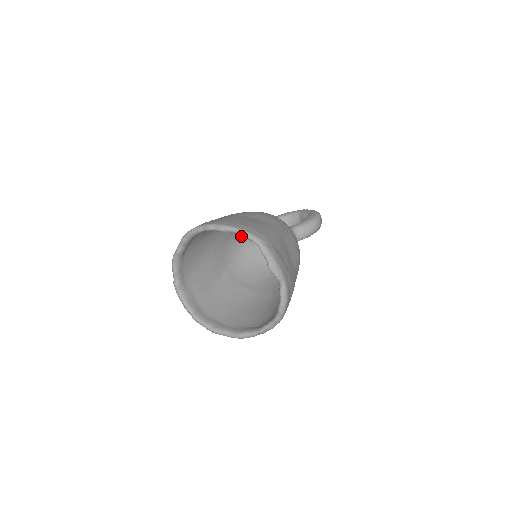
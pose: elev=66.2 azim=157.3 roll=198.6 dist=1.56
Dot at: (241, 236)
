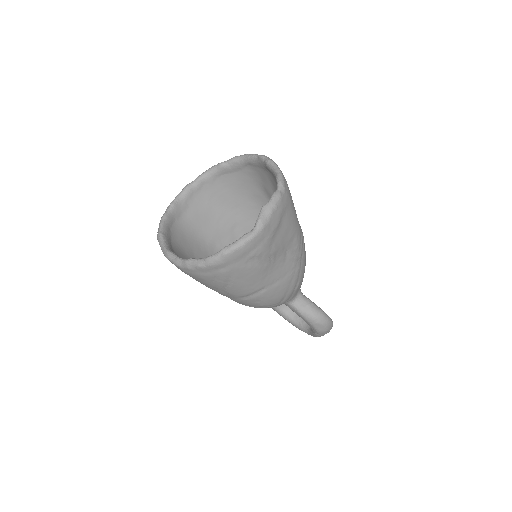
Dot at: occluded
